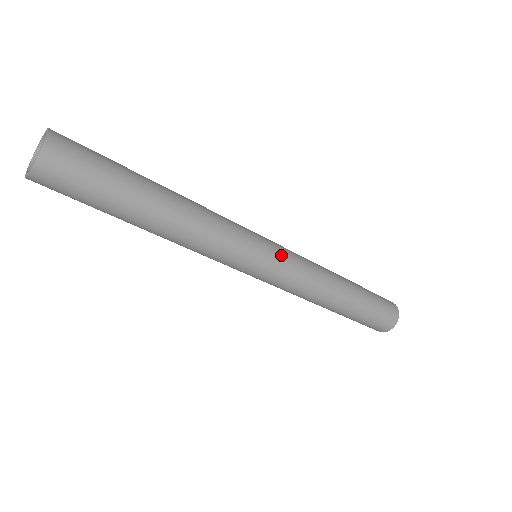
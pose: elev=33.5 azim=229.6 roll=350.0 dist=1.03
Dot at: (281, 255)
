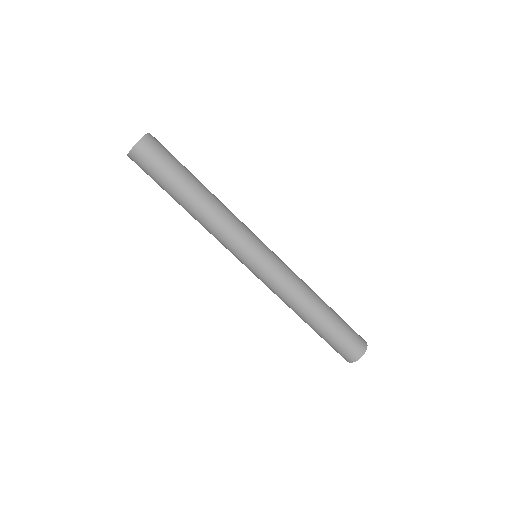
Dot at: (274, 255)
